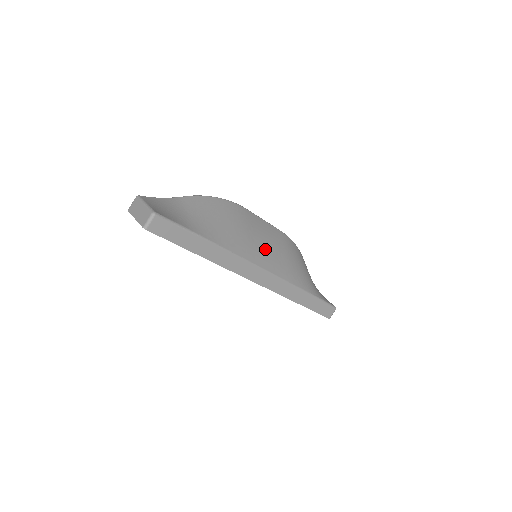
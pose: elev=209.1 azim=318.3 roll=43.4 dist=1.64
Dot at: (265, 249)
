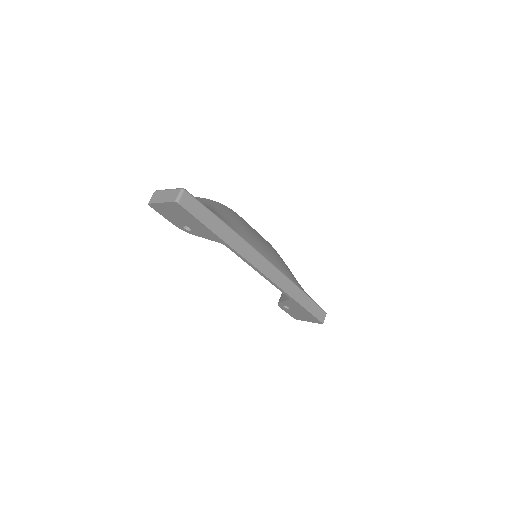
Dot at: (264, 247)
